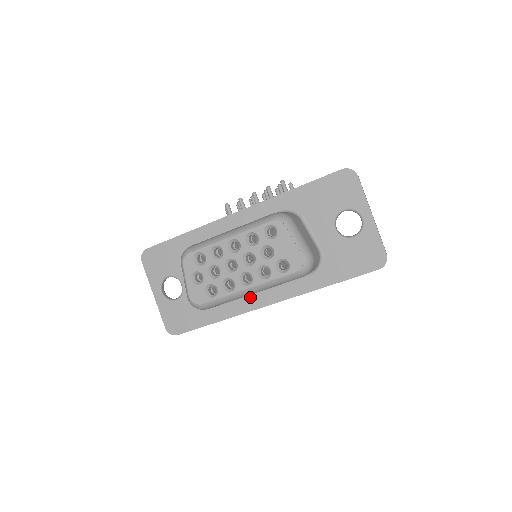
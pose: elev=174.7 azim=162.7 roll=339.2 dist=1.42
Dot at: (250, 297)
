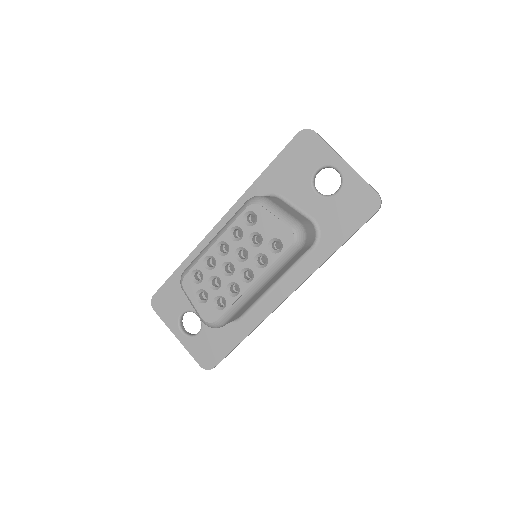
Dot at: (266, 298)
